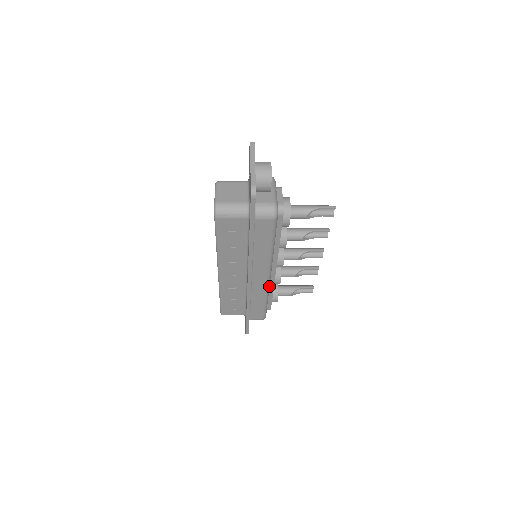
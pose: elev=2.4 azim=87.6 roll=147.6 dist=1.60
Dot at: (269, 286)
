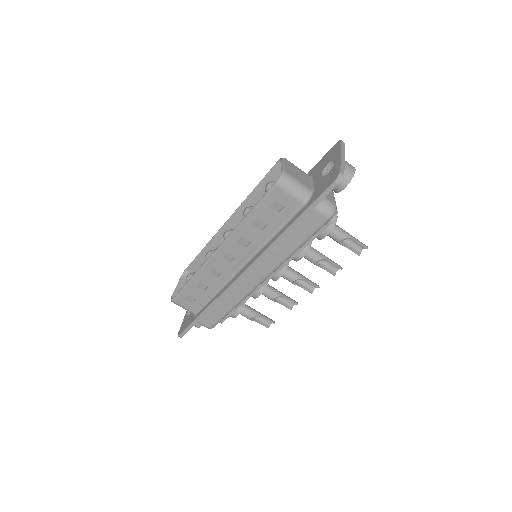
Dot at: (251, 292)
